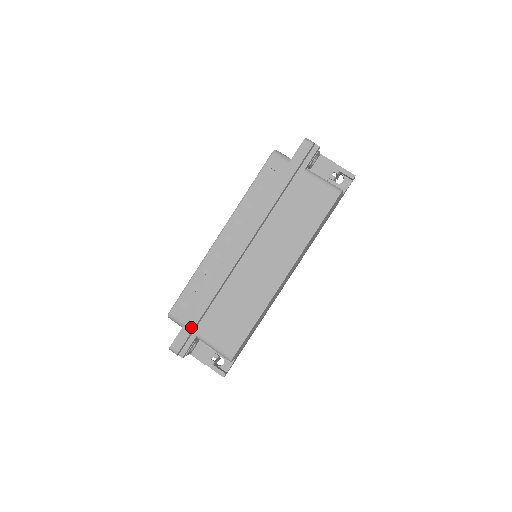
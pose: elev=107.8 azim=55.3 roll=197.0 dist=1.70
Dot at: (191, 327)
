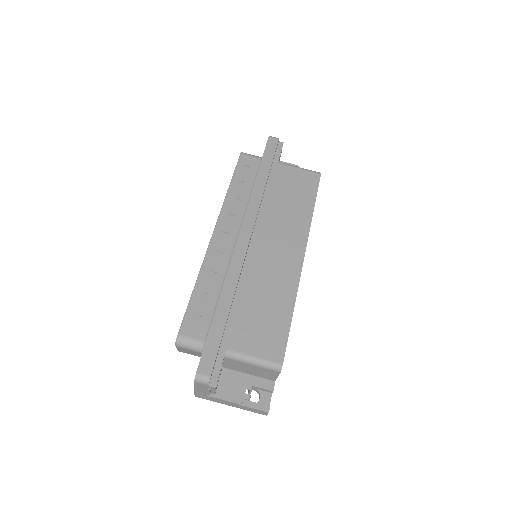
Dot at: (217, 338)
